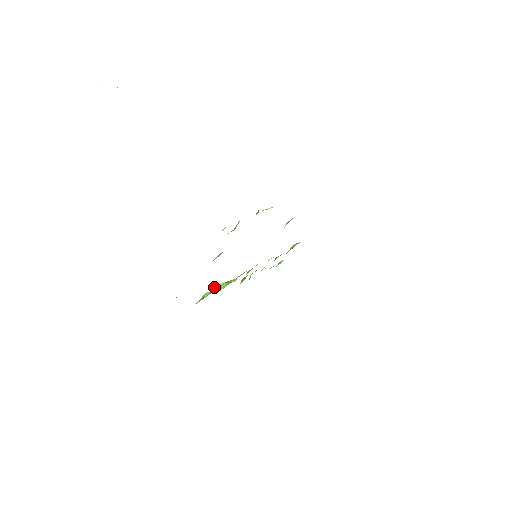
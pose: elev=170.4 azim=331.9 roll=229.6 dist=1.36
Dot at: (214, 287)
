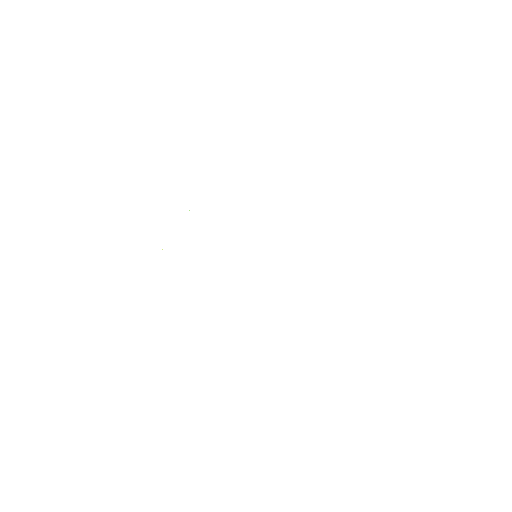
Dot at: occluded
